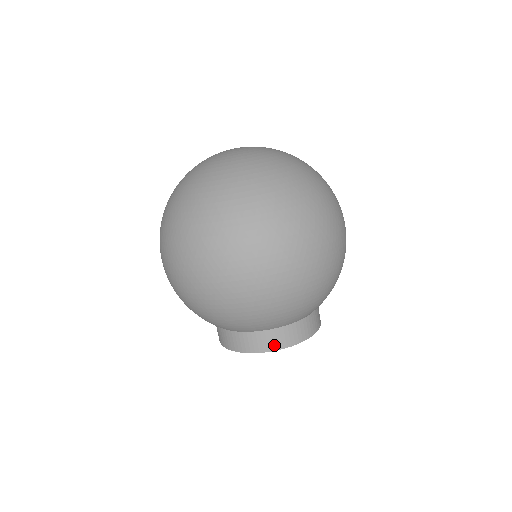
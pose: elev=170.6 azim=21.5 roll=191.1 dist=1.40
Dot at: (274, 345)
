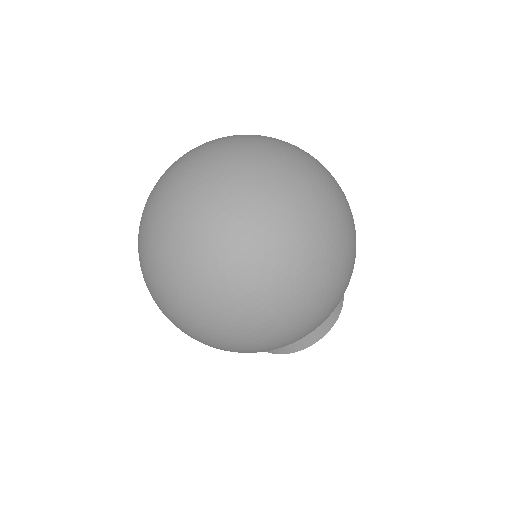
Dot at: (331, 322)
